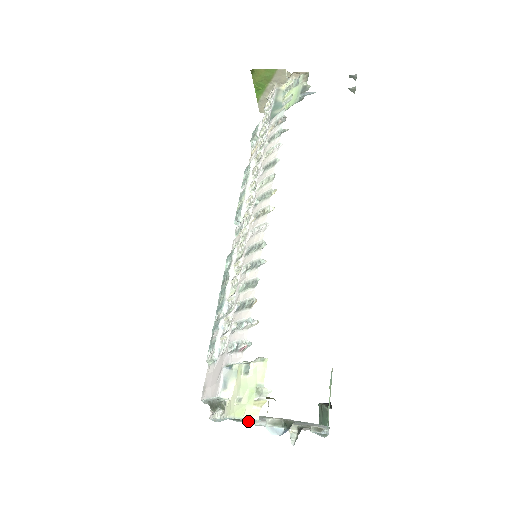
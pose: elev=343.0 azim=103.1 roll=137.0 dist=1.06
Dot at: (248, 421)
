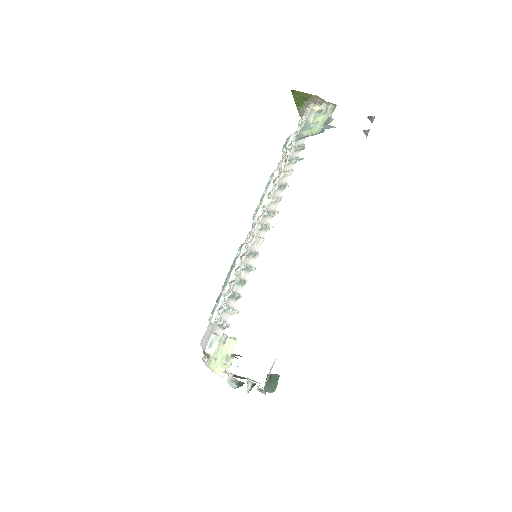
Dot at: occluded
